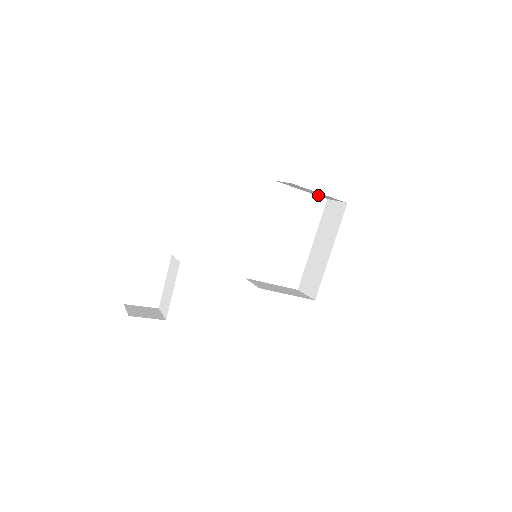
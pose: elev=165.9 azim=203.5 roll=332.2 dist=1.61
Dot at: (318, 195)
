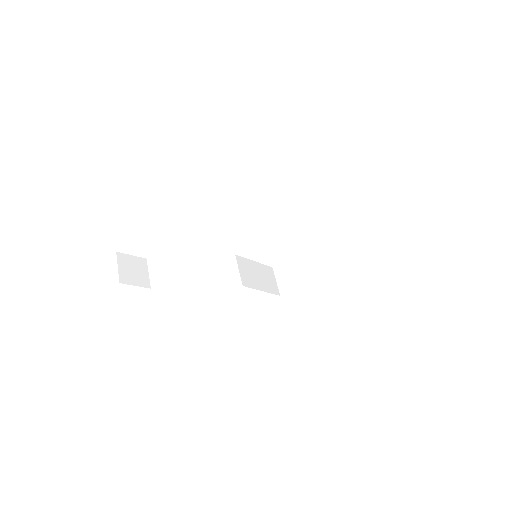
Dot at: occluded
